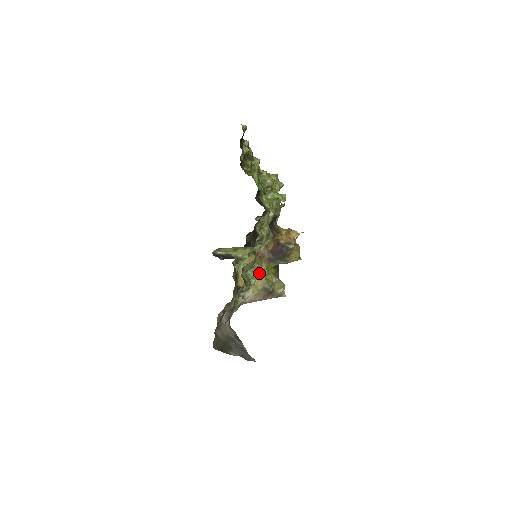
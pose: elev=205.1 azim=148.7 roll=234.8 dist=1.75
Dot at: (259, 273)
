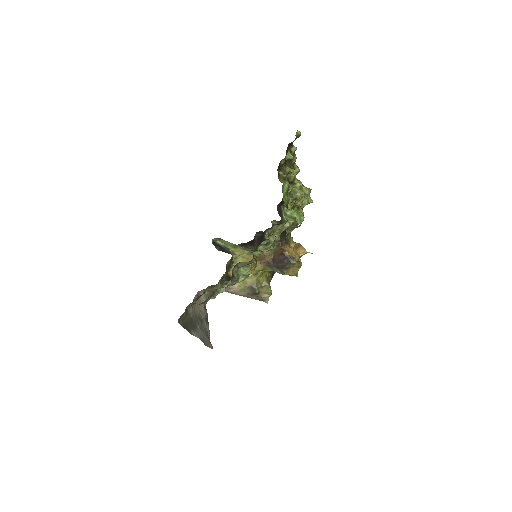
Dot at: occluded
